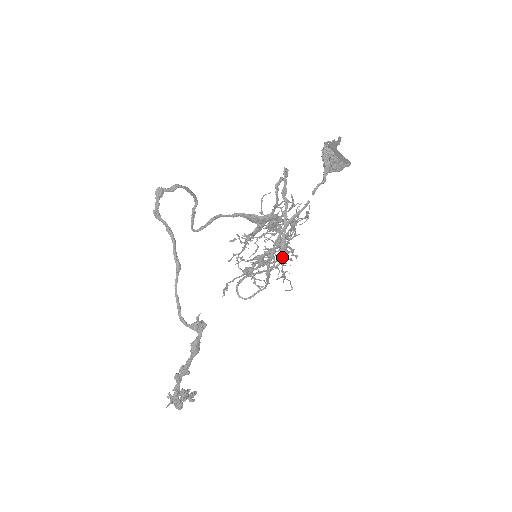
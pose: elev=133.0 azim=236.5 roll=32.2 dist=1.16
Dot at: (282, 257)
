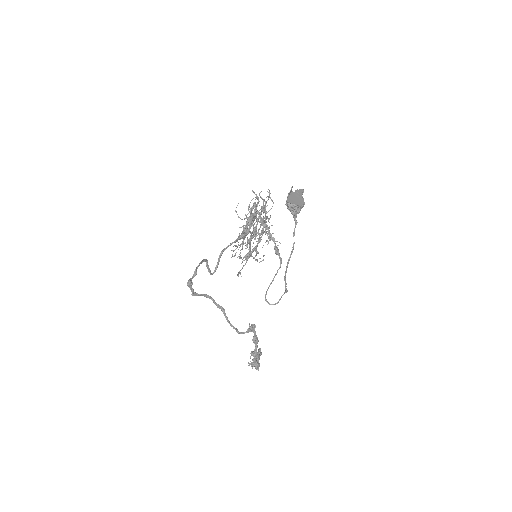
Dot at: (281, 260)
